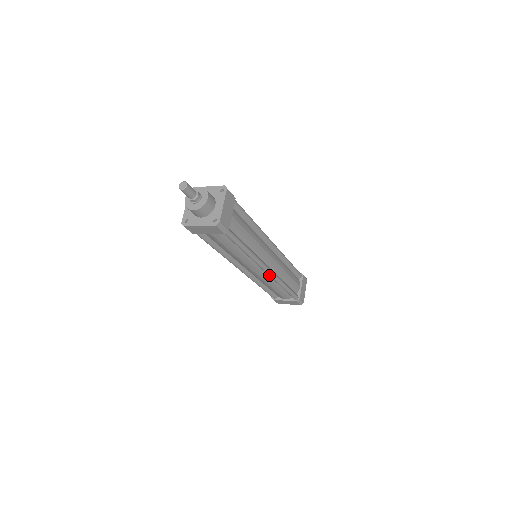
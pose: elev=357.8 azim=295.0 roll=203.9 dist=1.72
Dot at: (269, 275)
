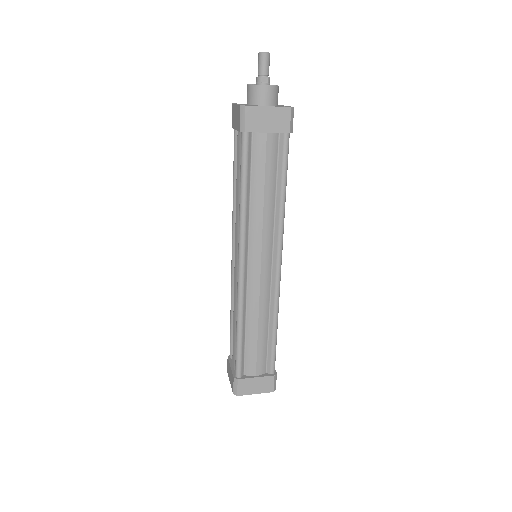
Dot at: (277, 277)
